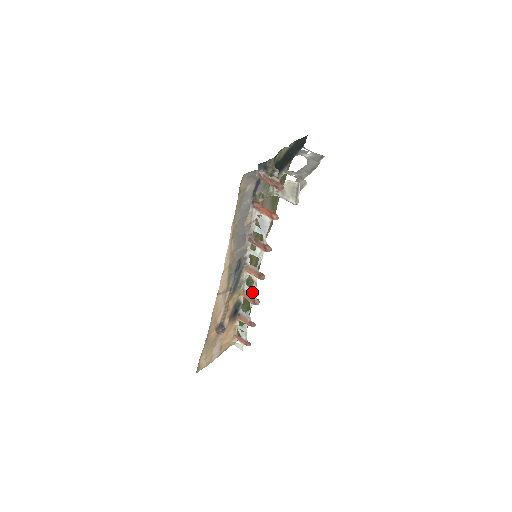
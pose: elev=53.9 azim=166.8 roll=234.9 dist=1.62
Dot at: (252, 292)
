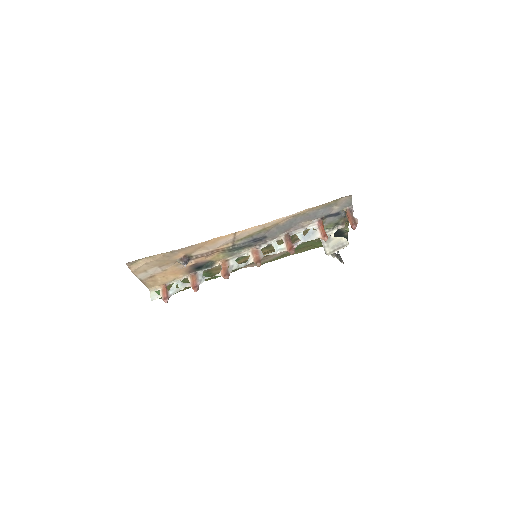
Dot at: (234, 267)
